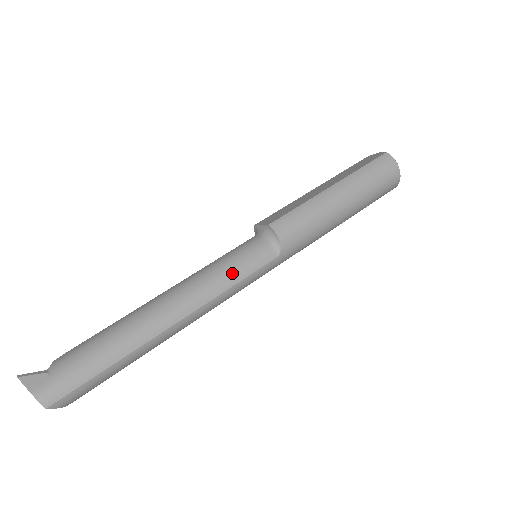
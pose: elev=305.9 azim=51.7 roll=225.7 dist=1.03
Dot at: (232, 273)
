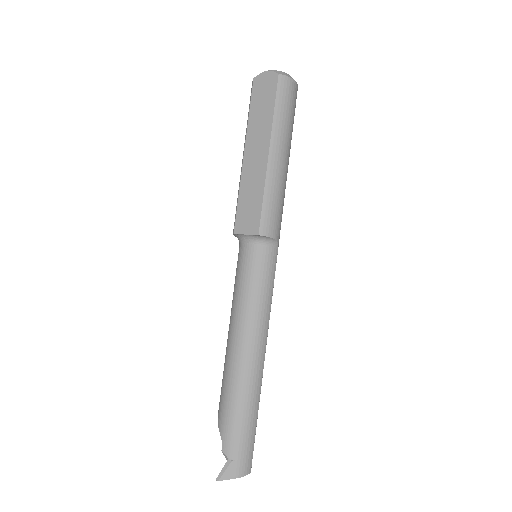
Dot at: (266, 293)
